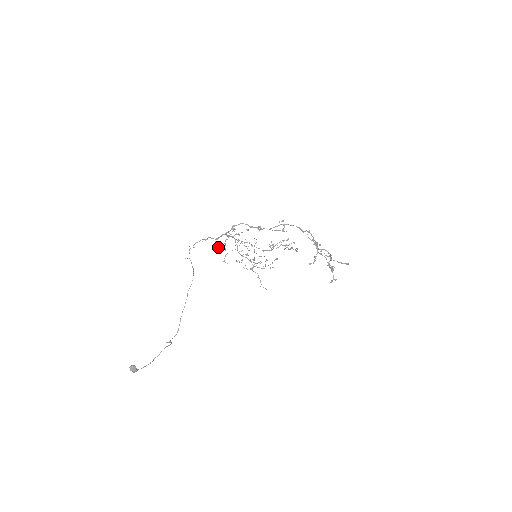
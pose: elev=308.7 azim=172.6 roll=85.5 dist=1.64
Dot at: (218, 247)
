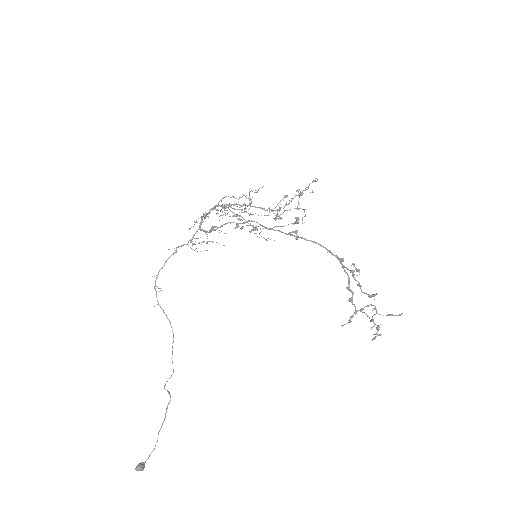
Dot at: occluded
